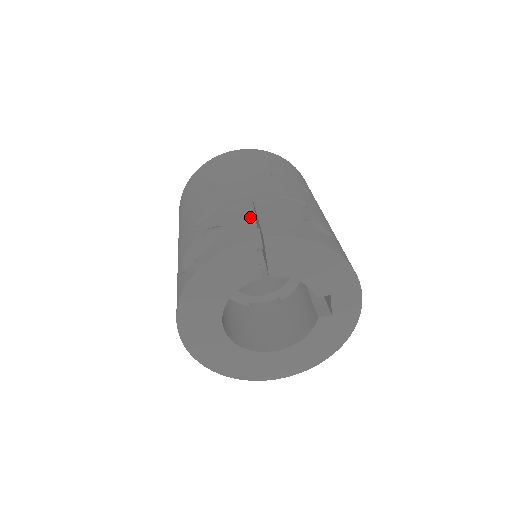
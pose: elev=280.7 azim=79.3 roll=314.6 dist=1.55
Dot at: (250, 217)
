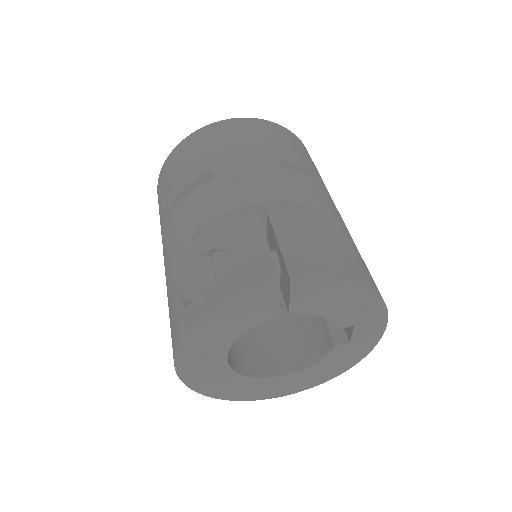
Dot at: occluded
